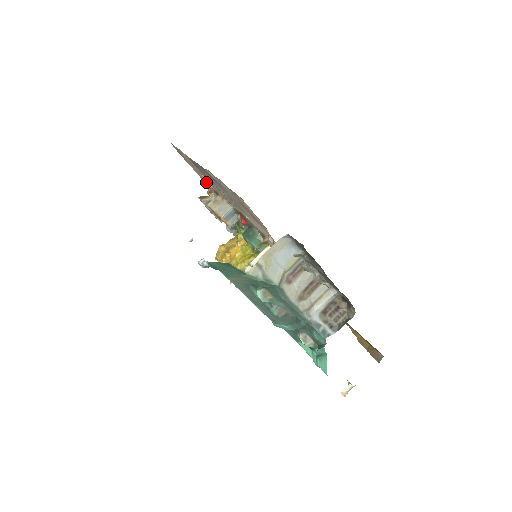
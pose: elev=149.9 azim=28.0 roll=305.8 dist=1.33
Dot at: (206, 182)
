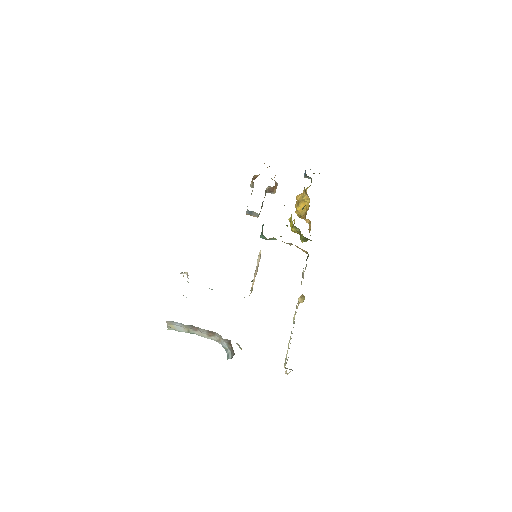
Dot at: occluded
